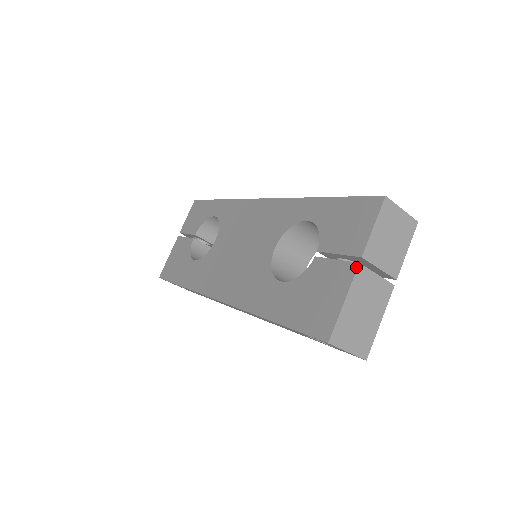
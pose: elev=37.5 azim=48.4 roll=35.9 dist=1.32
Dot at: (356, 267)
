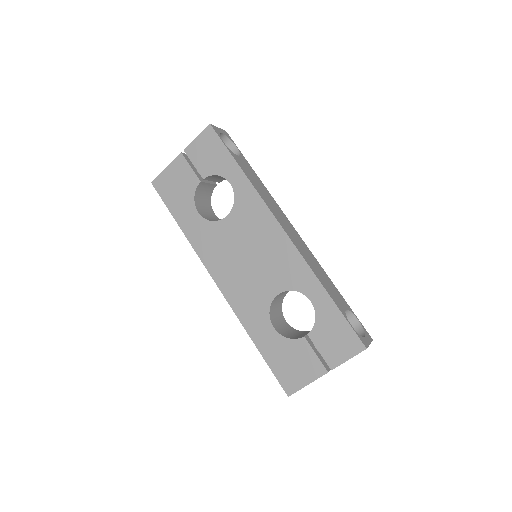
Dot at: (325, 373)
